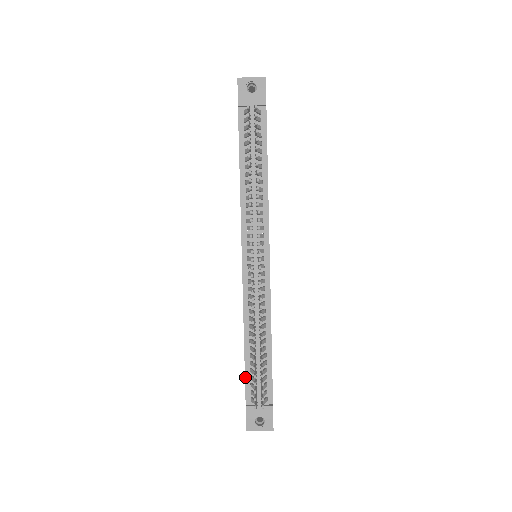
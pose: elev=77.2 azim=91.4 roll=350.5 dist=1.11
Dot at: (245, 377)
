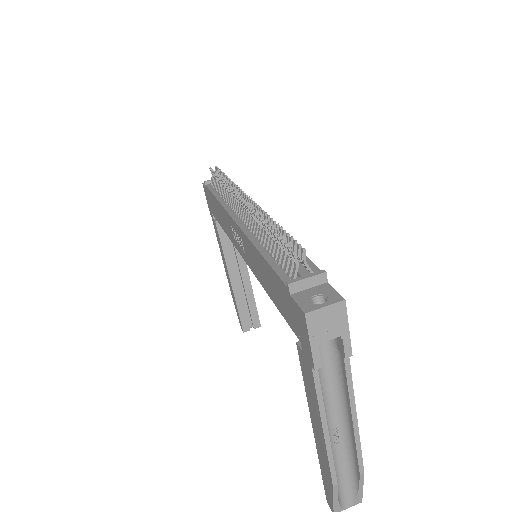
Dot at: (273, 269)
